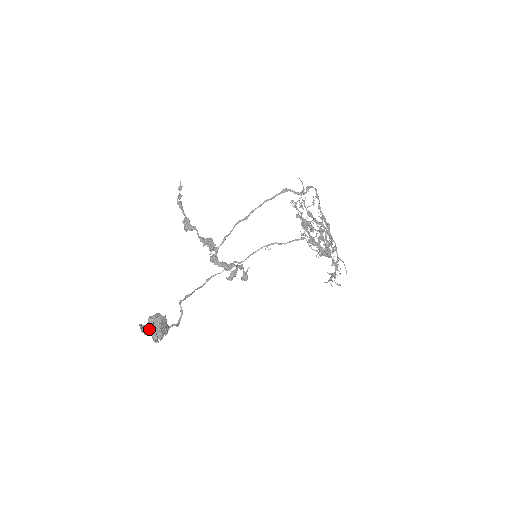
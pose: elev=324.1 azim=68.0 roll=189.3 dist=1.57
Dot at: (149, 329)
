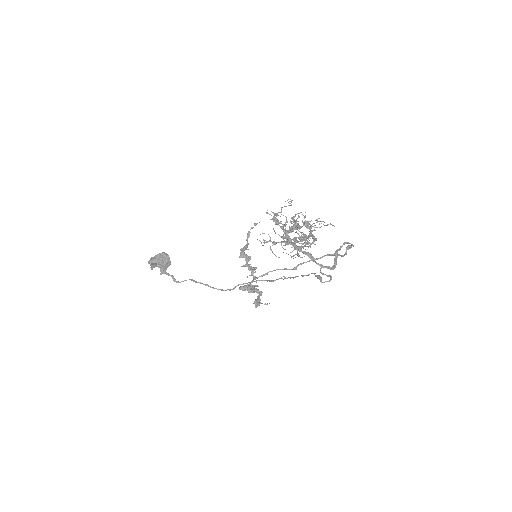
Dot at: occluded
